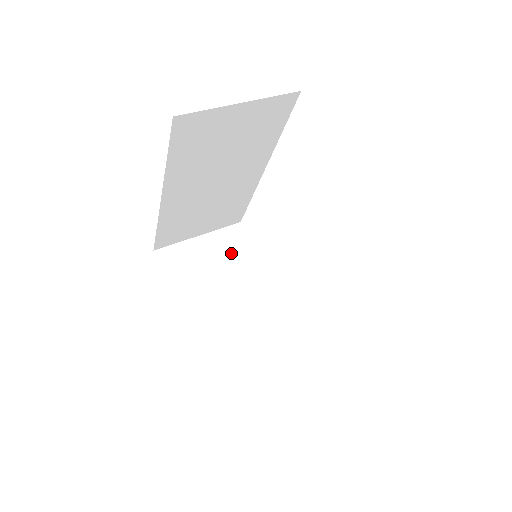
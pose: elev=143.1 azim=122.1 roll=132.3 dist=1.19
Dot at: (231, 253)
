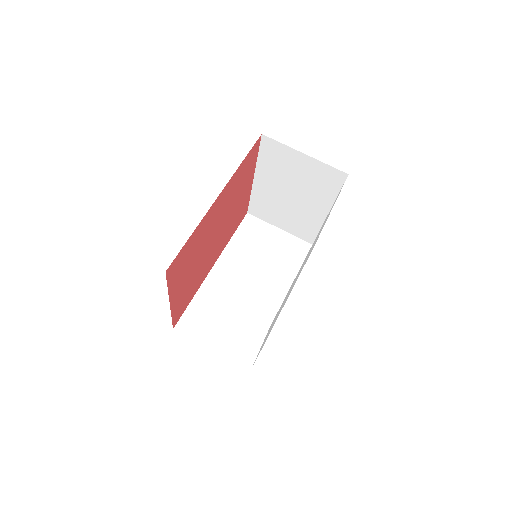
Dot at: (317, 181)
